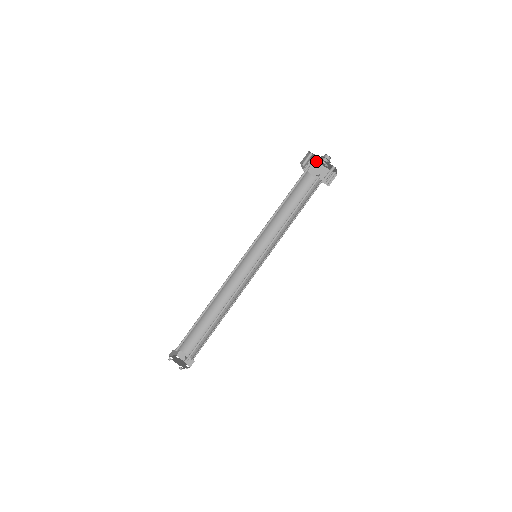
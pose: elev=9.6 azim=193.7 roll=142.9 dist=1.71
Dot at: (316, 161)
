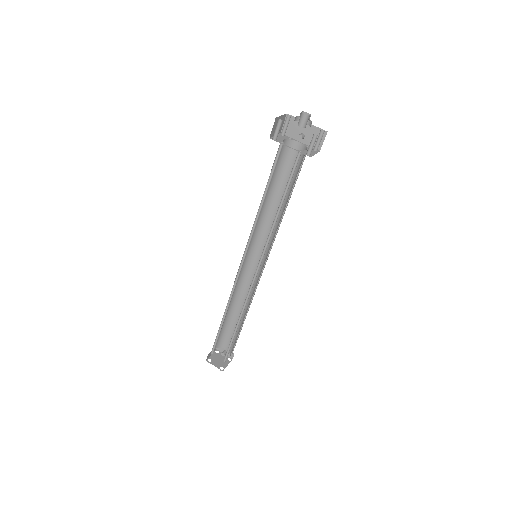
Dot at: (294, 117)
